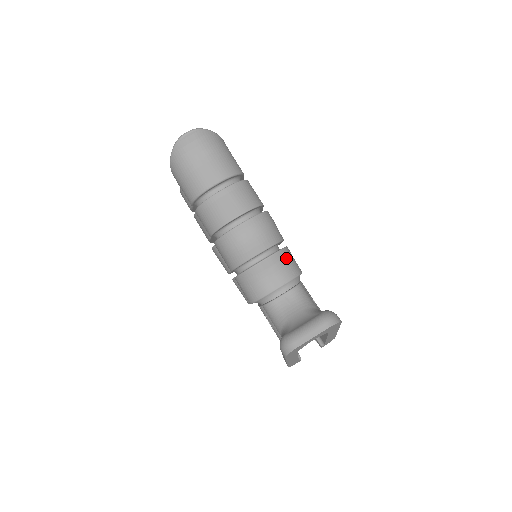
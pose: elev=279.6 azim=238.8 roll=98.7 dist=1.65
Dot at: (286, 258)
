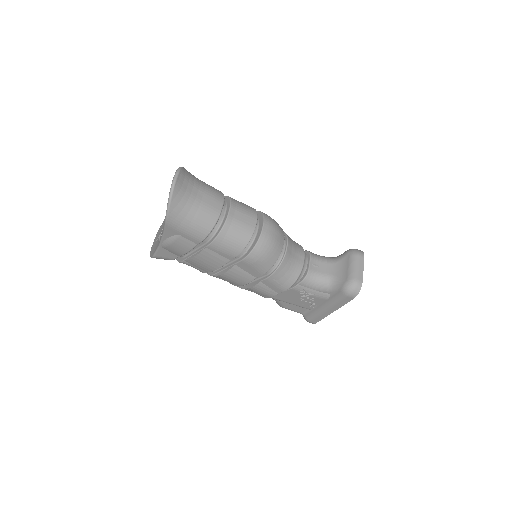
Dot at: (290, 238)
